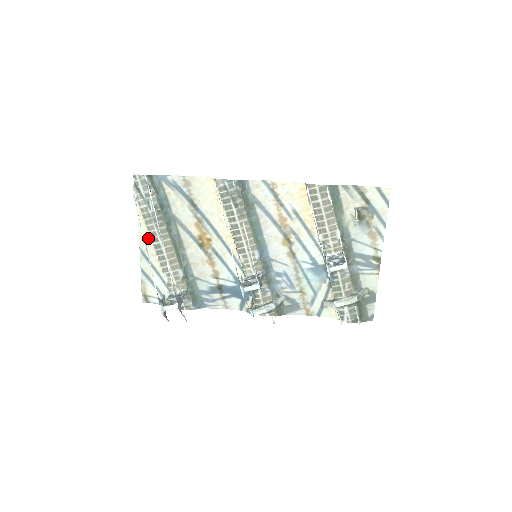
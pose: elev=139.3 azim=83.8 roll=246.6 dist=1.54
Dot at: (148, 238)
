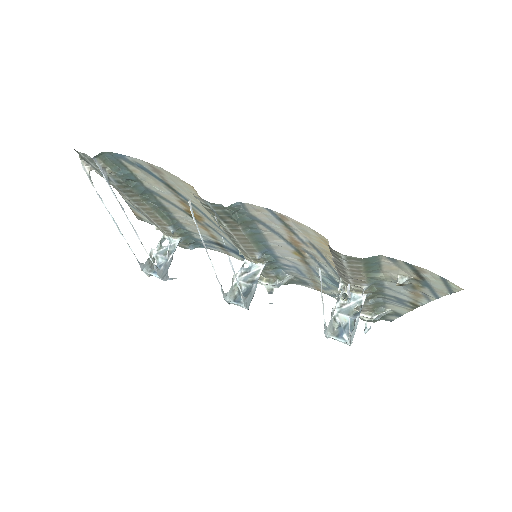
Dot at: occluded
